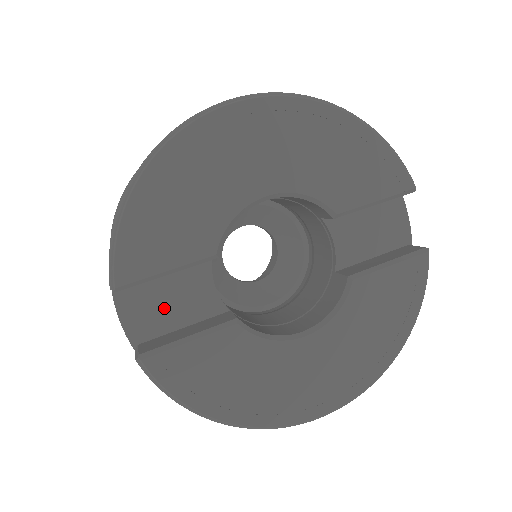
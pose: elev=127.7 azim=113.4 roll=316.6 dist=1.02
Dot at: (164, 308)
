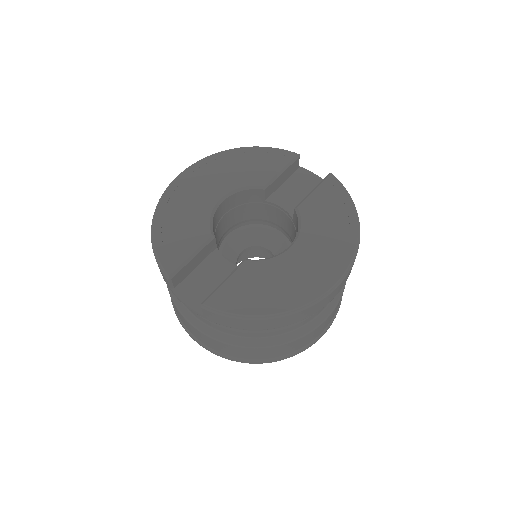
Dot at: (207, 286)
